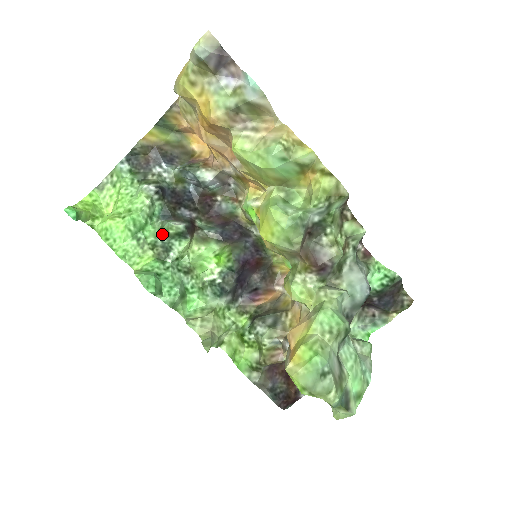
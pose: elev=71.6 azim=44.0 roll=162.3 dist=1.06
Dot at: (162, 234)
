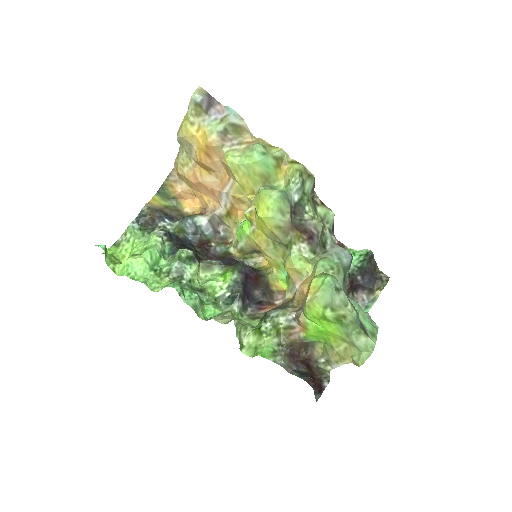
Dot at: (175, 261)
